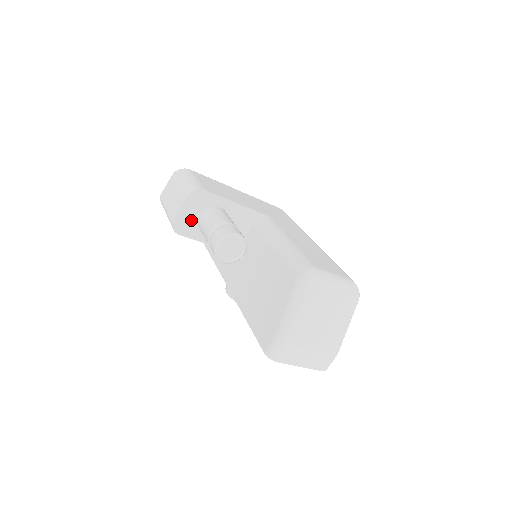
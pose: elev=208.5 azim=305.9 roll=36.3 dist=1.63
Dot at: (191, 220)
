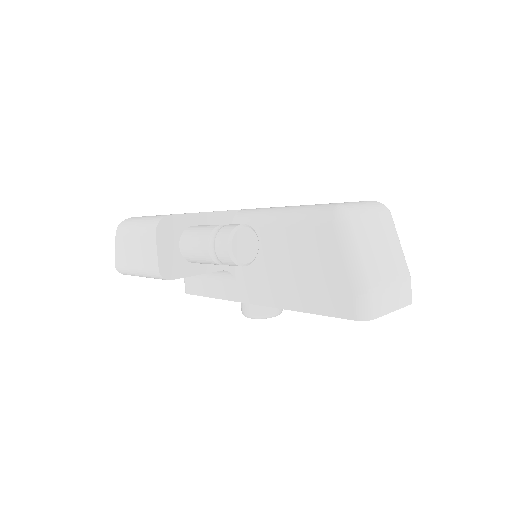
Dot at: (174, 256)
